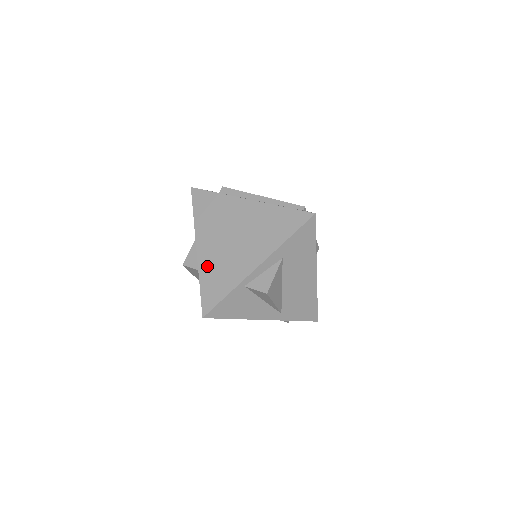
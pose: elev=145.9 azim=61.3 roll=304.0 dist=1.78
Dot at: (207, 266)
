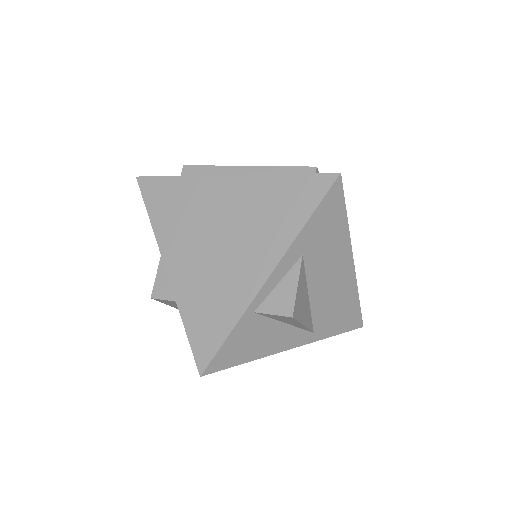
Dot at: (188, 293)
